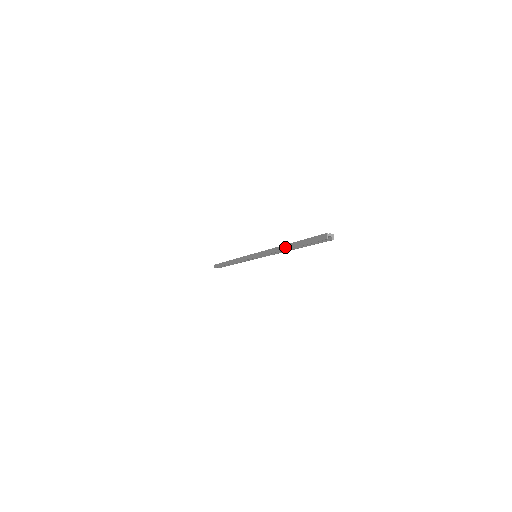
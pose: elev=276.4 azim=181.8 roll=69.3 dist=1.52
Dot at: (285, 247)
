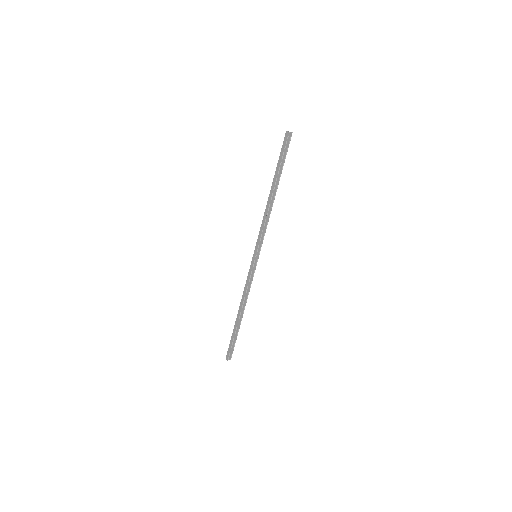
Dot at: (271, 193)
